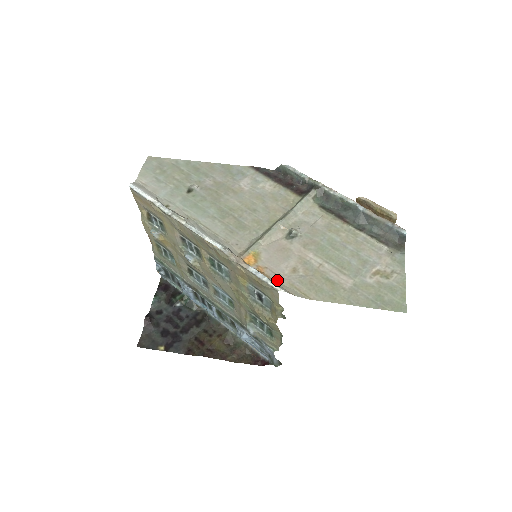
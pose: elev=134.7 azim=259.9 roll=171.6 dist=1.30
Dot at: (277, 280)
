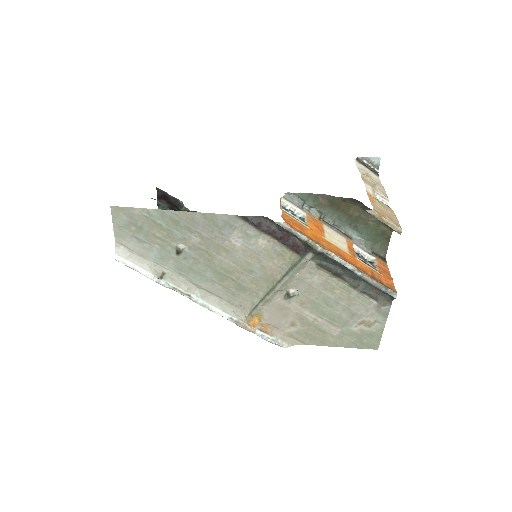
Dot at: (279, 333)
